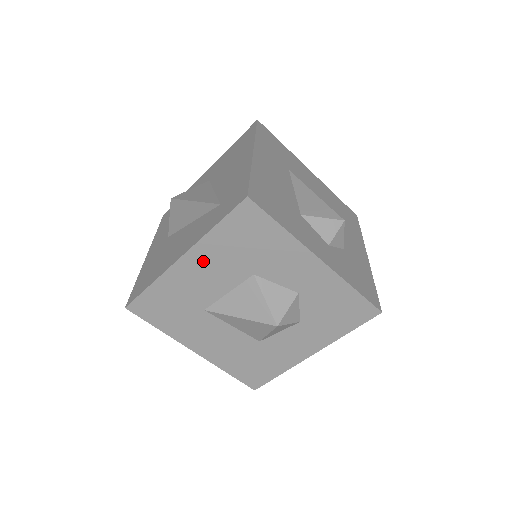
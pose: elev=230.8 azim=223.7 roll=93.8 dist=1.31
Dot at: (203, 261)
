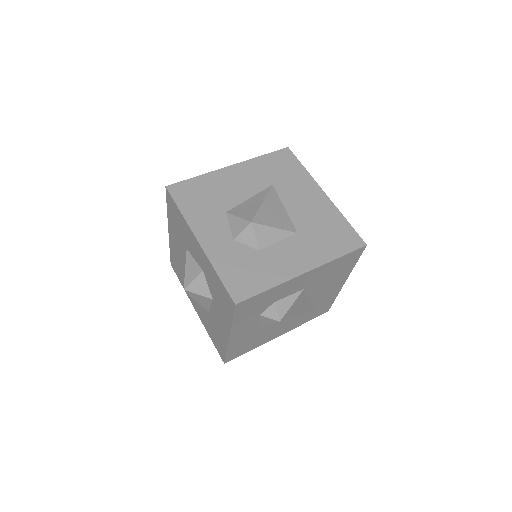
Dot at: (173, 234)
